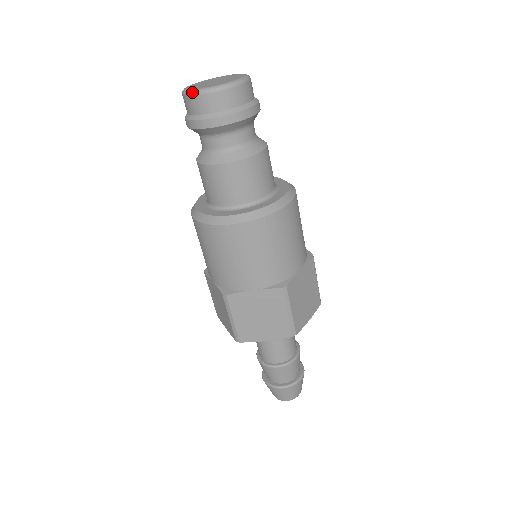
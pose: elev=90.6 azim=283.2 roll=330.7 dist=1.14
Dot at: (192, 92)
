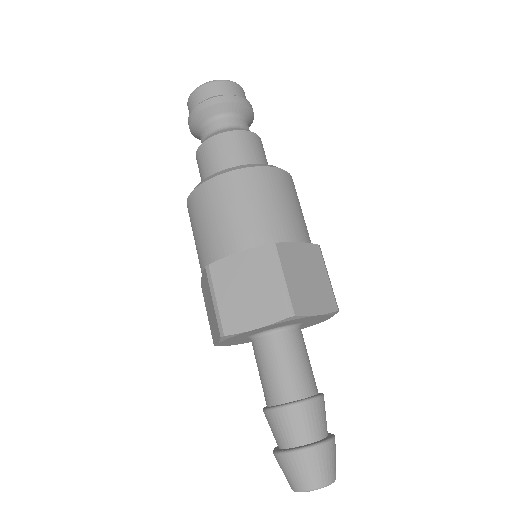
Dot at: (191, 93)
